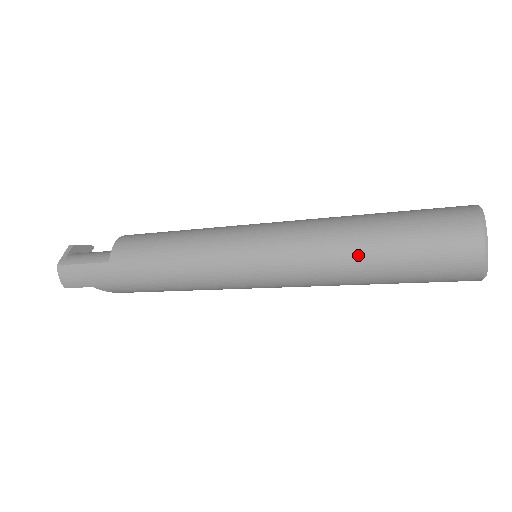
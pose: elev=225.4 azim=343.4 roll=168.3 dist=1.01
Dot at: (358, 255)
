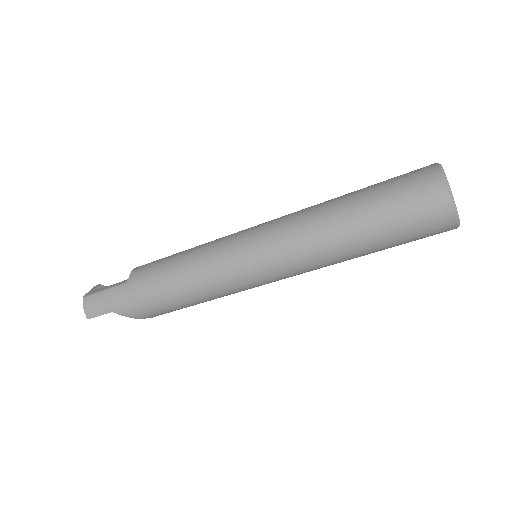
Dot at: (339, 218)
